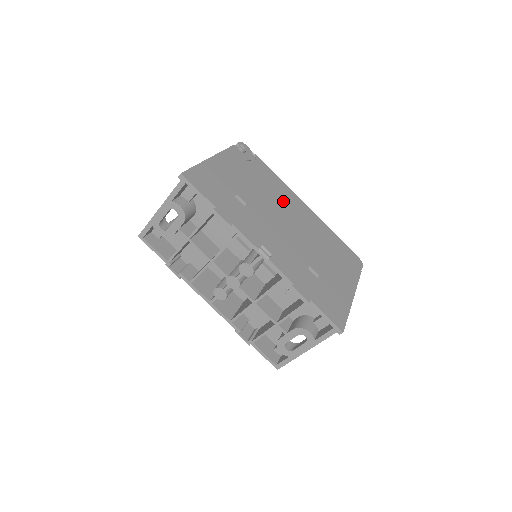
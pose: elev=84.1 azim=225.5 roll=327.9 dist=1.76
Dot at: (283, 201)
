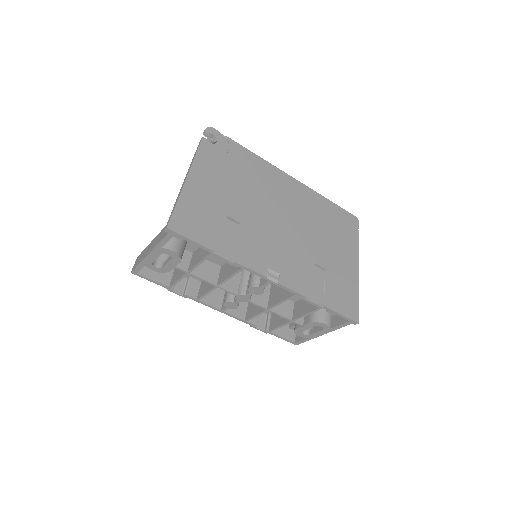
Dot at: (271, 189)
